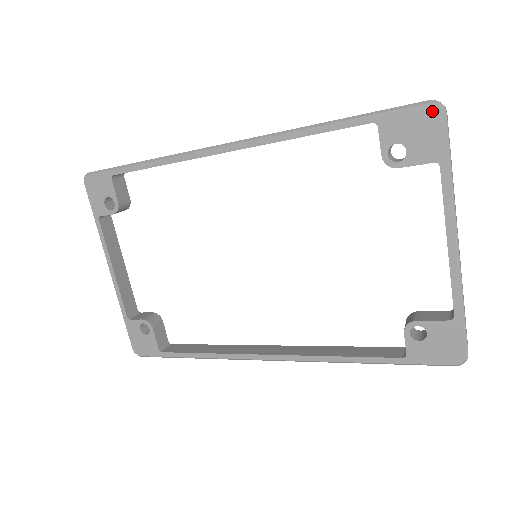
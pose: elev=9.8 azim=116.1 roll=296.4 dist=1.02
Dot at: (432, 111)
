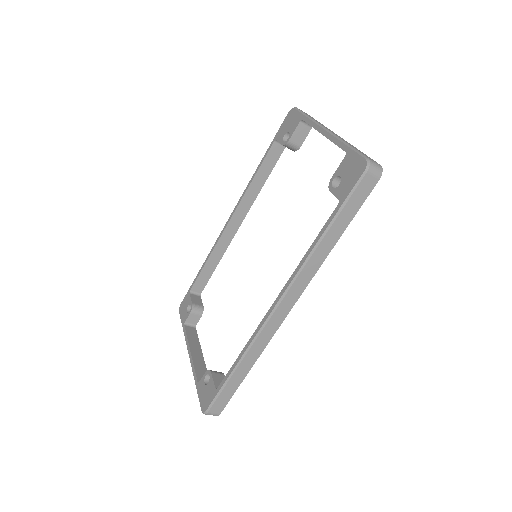
Dot at: (290, 113)
